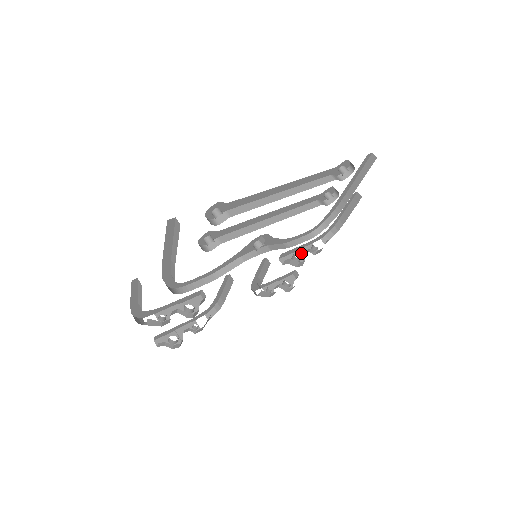
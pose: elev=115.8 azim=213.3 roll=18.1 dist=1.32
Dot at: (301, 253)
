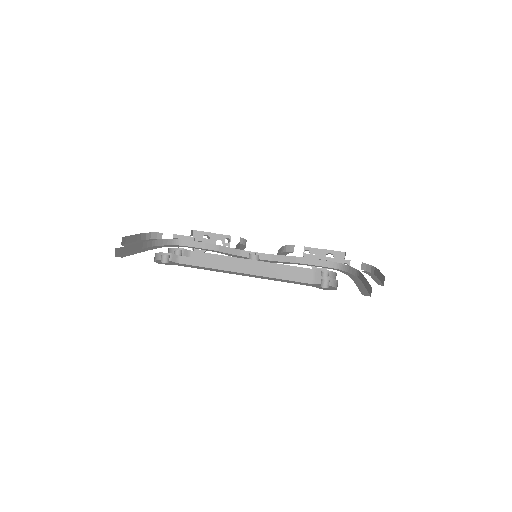
Dot at: occluded
